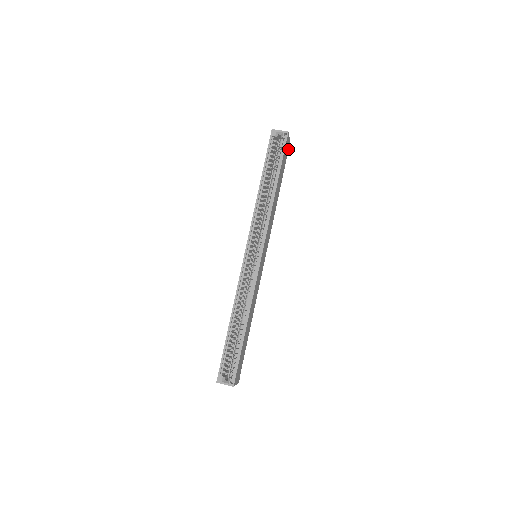
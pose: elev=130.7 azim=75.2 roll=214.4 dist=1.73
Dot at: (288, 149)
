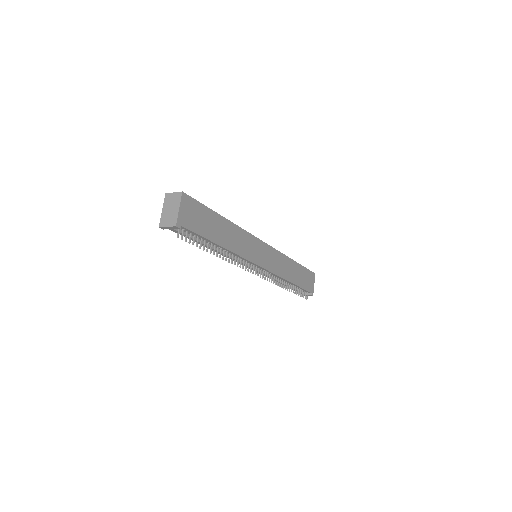
Dot at: (310, 292)
